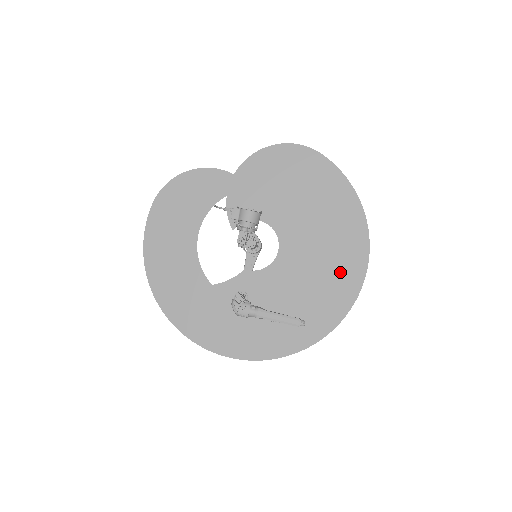
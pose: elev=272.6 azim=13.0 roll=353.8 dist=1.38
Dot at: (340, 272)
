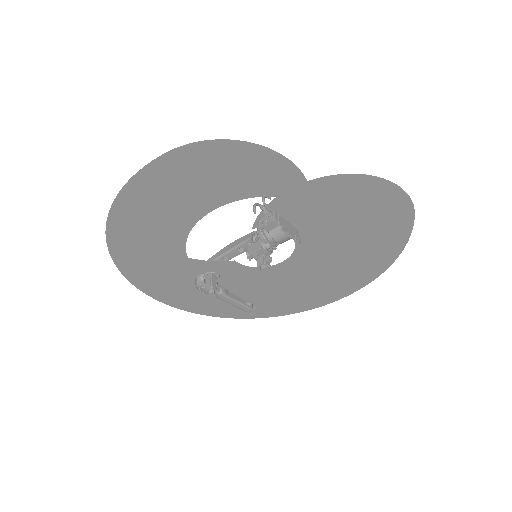
Dot at: (317, 294)
